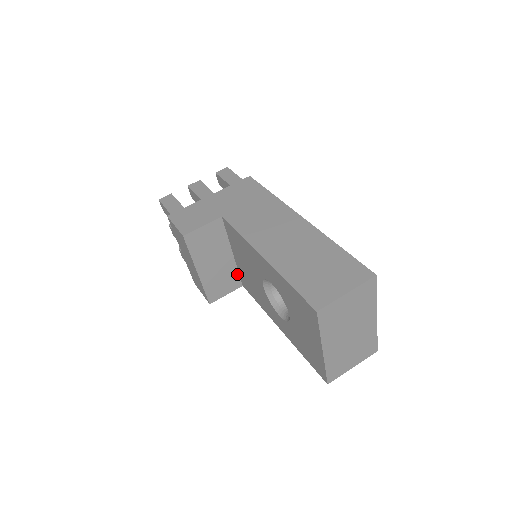
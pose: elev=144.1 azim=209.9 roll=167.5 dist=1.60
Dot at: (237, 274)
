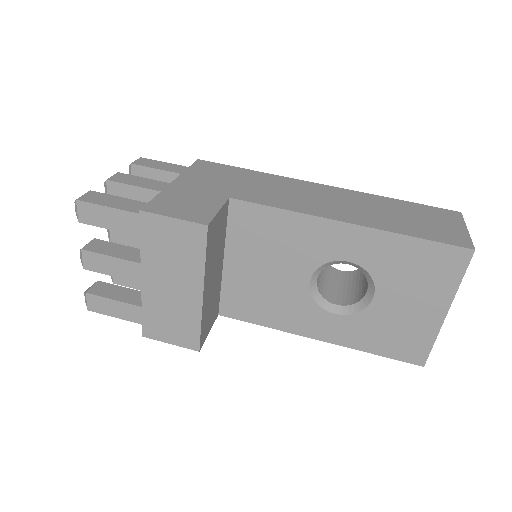
Dot at: (219, 296)
